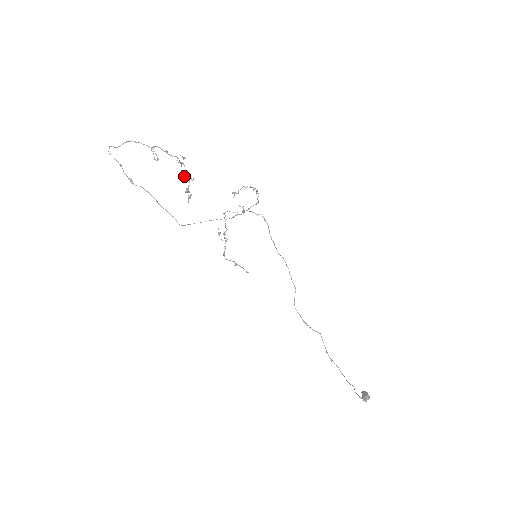
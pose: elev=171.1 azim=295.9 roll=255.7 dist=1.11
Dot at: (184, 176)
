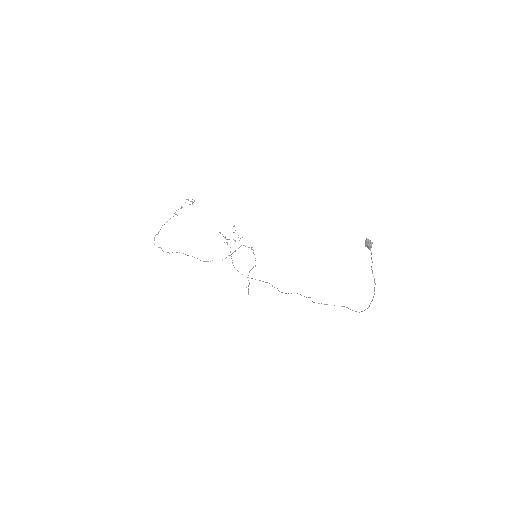
Dot at: (190, 204)
